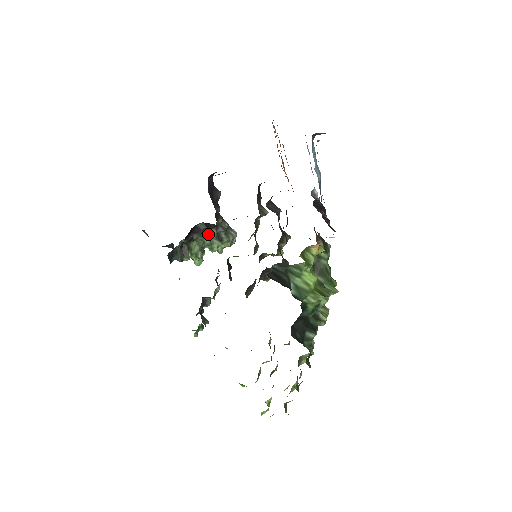
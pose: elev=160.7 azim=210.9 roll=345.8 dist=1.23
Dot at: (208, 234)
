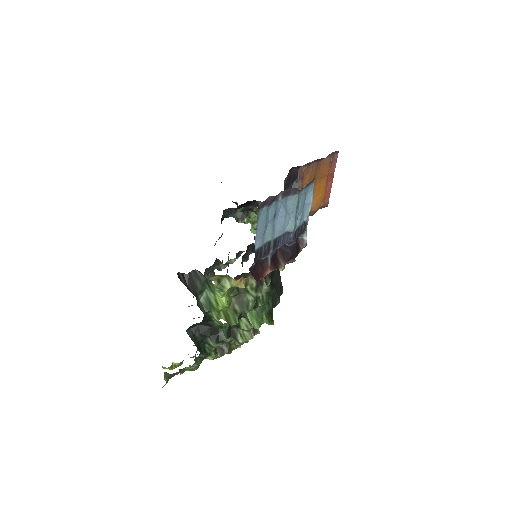
Dot at: occluded
